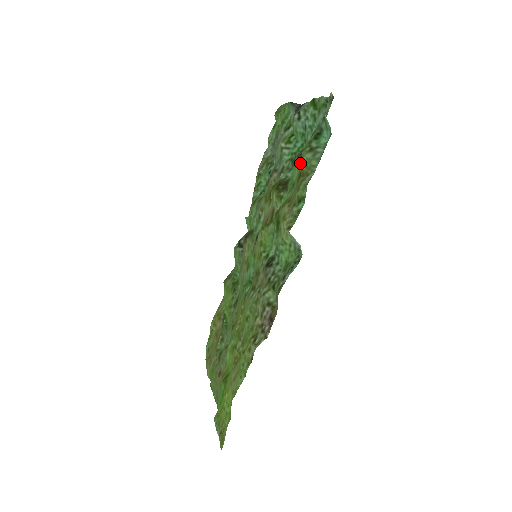
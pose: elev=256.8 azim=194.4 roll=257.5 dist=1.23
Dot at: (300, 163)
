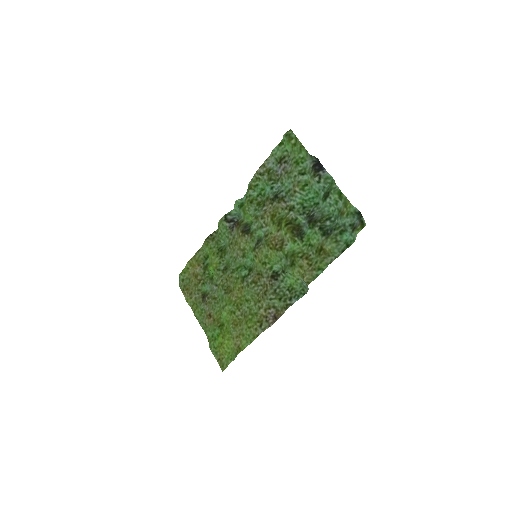
Dot at: (323, 240)
